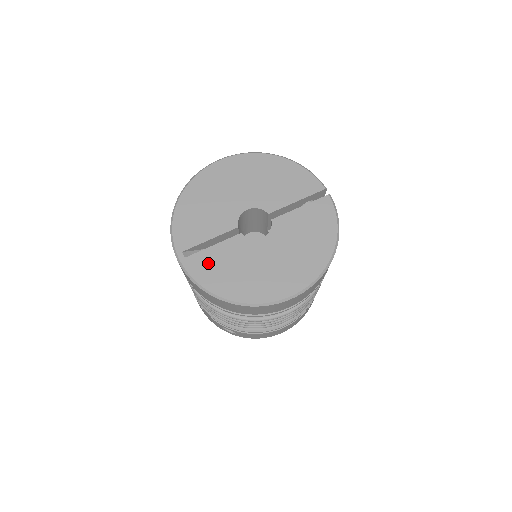
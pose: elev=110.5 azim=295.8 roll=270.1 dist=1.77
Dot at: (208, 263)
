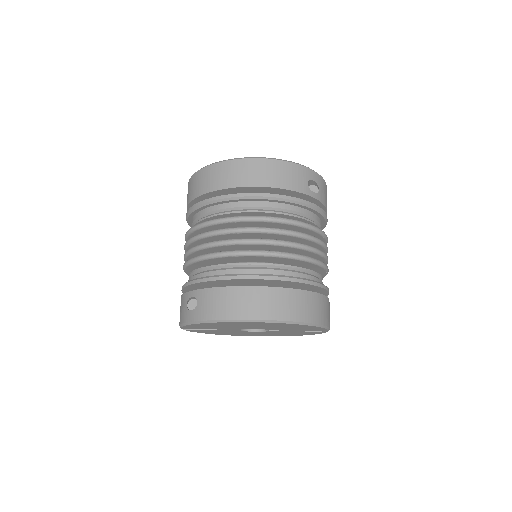
Dot at: occluded
